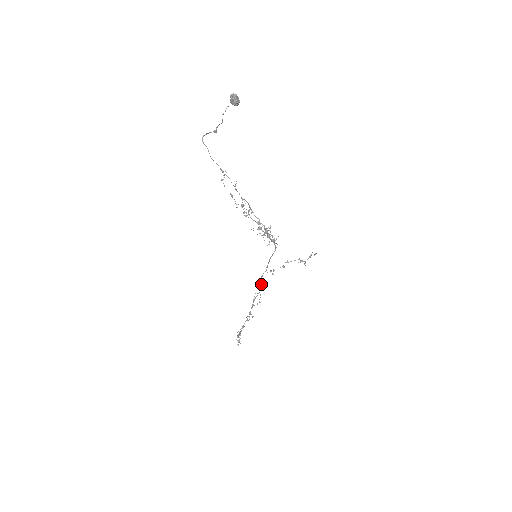
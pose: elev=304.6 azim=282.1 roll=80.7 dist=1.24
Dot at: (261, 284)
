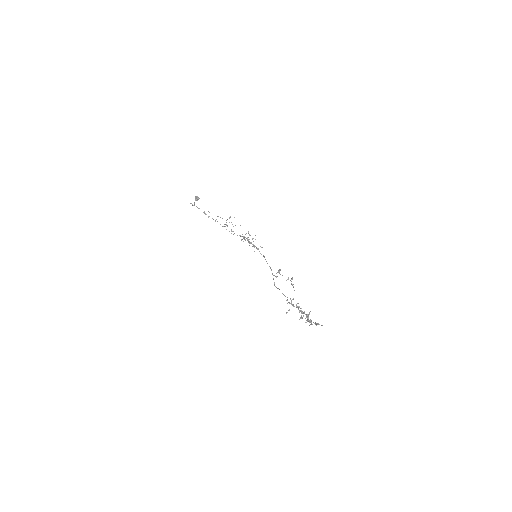
Dot at: occluded
